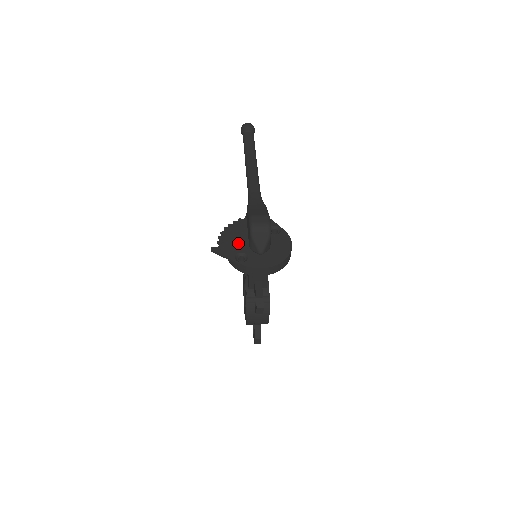
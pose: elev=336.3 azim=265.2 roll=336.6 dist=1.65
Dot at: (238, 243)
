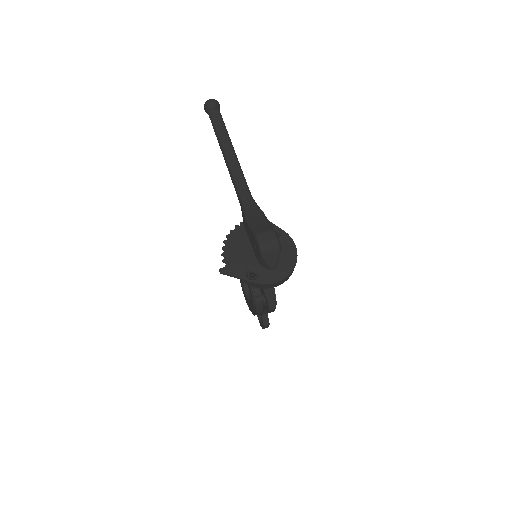
Dot at: (244, 257)
